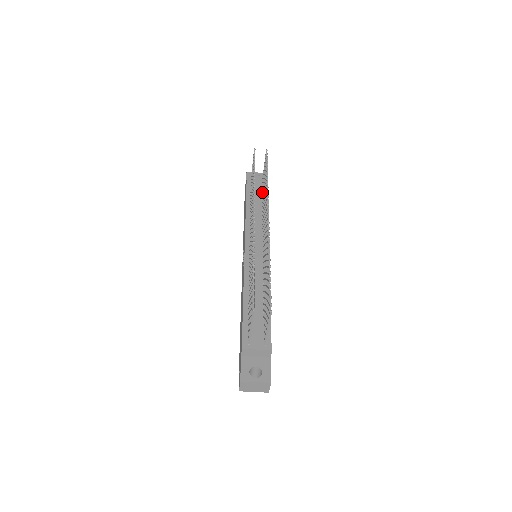
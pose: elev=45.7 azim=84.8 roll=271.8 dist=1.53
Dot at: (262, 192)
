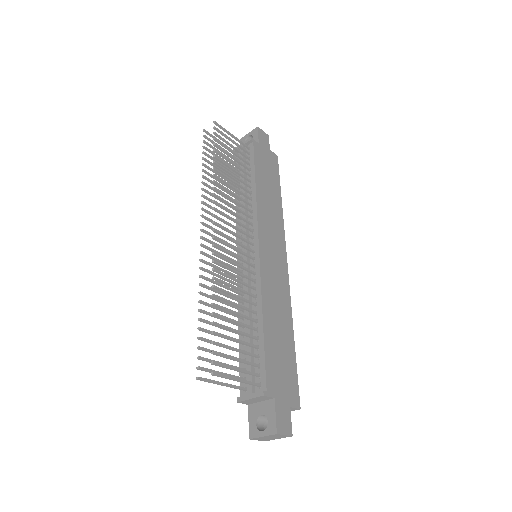
Dot at: (247, 164)
